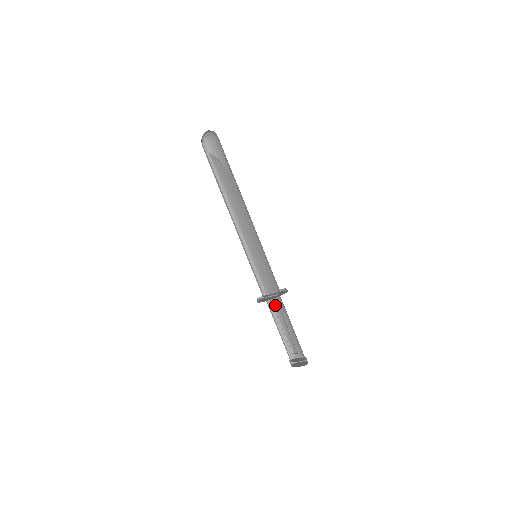
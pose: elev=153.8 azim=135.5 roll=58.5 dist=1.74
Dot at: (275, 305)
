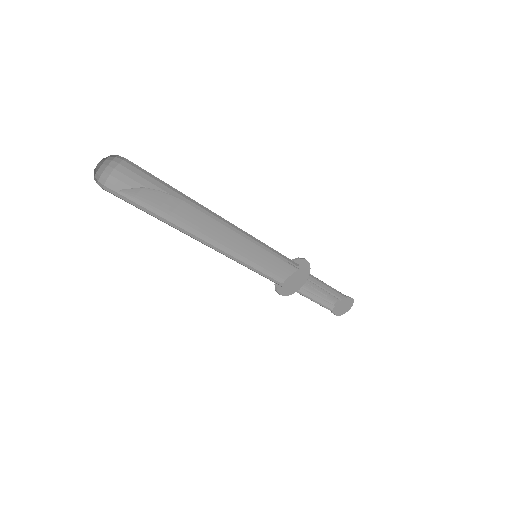
Dot at: occluded
